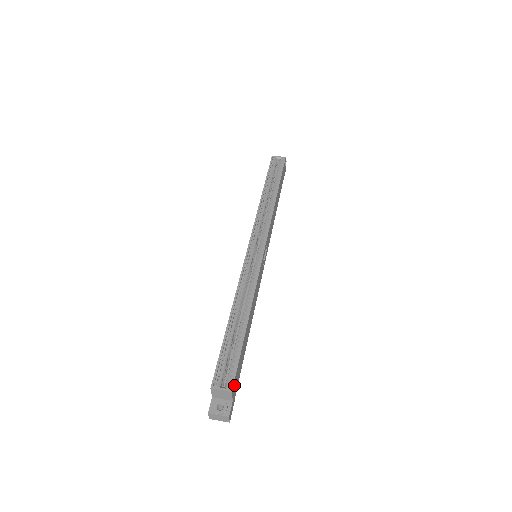
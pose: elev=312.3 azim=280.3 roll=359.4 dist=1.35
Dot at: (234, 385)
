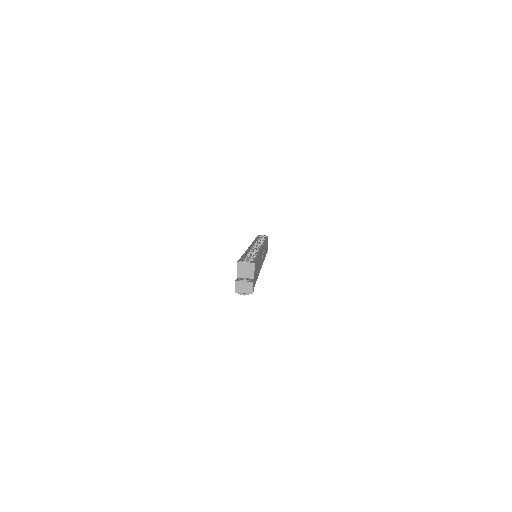
Dot at: (255, 267)
